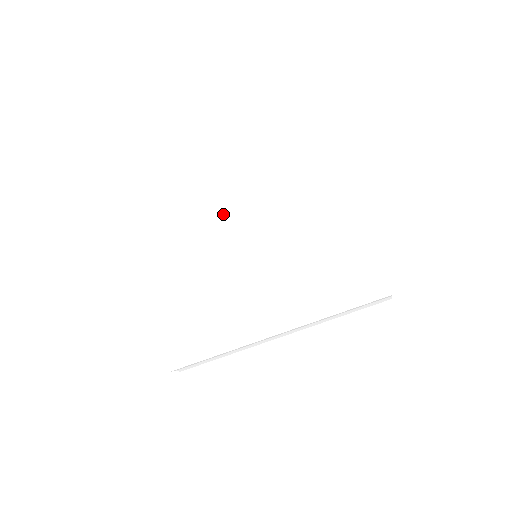
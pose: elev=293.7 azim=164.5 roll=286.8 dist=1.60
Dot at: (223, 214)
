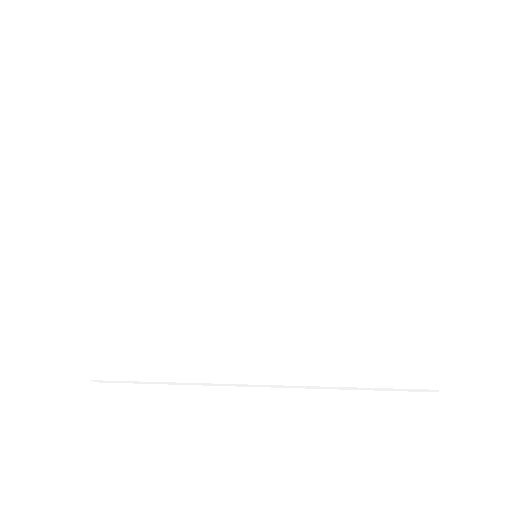
Dot at: (230, 183)
